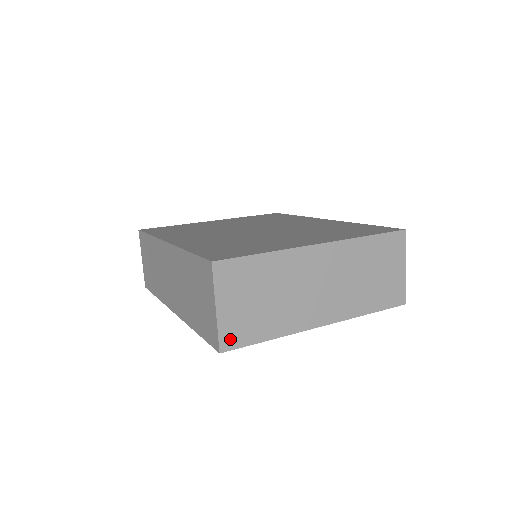
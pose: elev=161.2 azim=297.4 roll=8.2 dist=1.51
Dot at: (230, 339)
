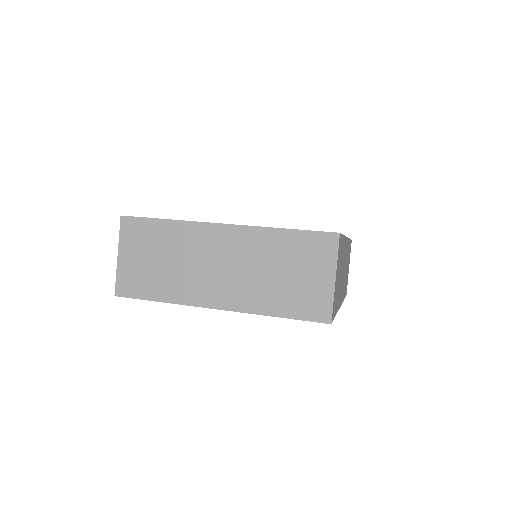
Dot at: (125, 287)
